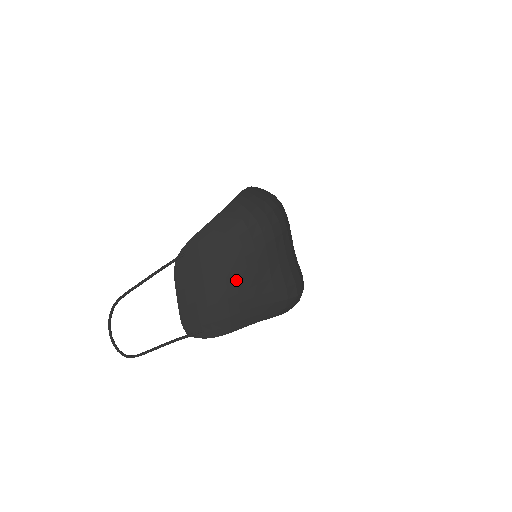
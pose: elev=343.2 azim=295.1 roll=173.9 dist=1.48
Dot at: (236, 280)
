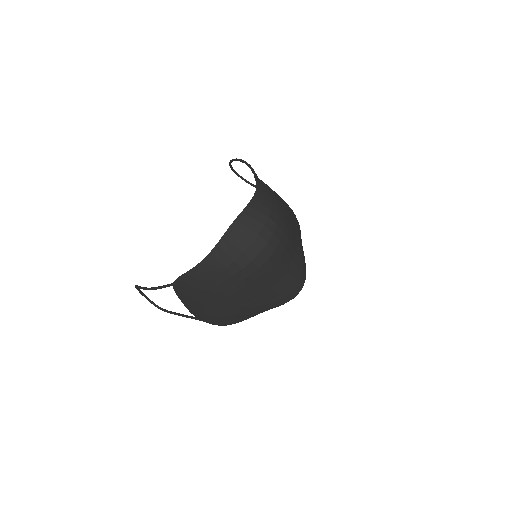
Dot at: (229, 305)
